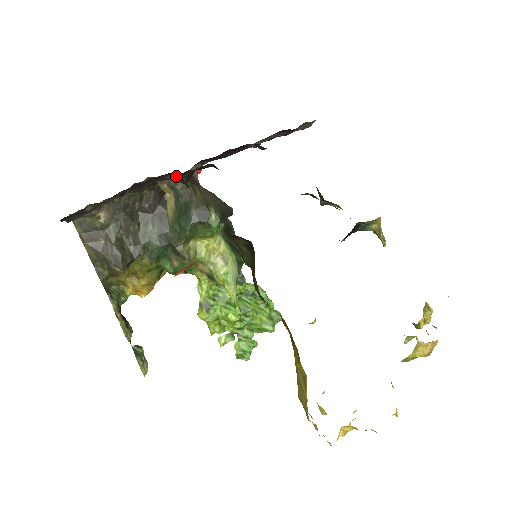
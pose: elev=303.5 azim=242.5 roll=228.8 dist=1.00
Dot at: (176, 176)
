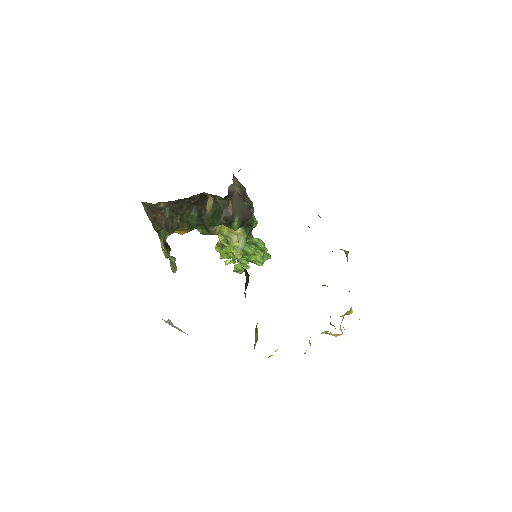
Dot at: occluded
